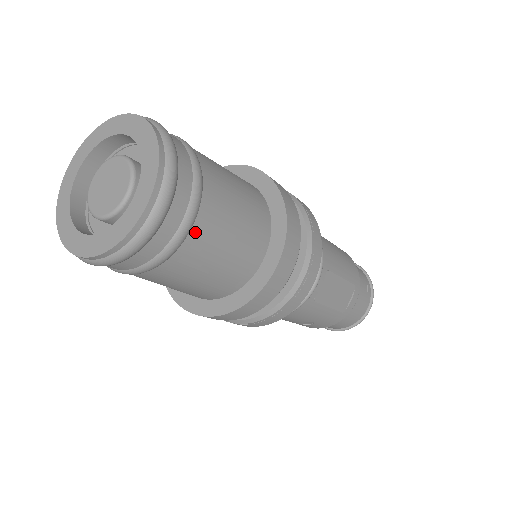
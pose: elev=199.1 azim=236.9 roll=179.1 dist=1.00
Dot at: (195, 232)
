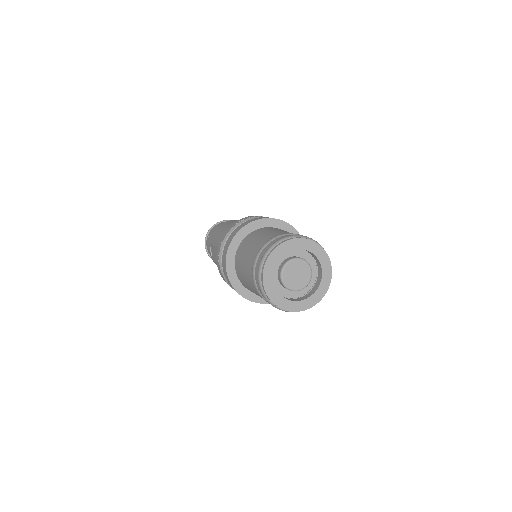
Dot at: occluded
